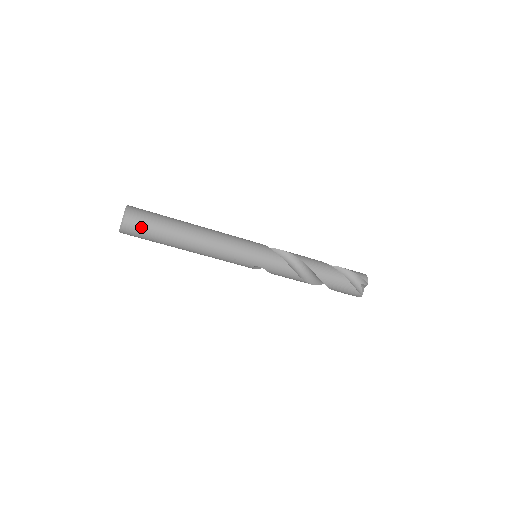
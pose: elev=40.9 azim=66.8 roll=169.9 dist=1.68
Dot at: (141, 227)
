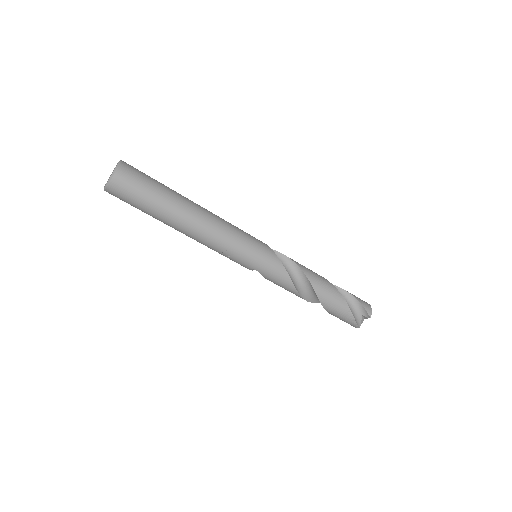
Dot at: (130, 192)
